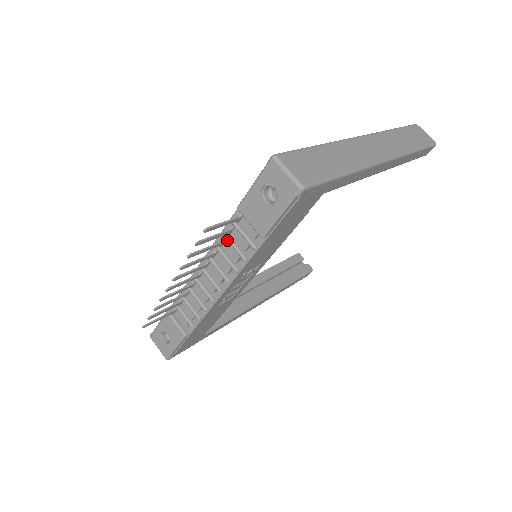
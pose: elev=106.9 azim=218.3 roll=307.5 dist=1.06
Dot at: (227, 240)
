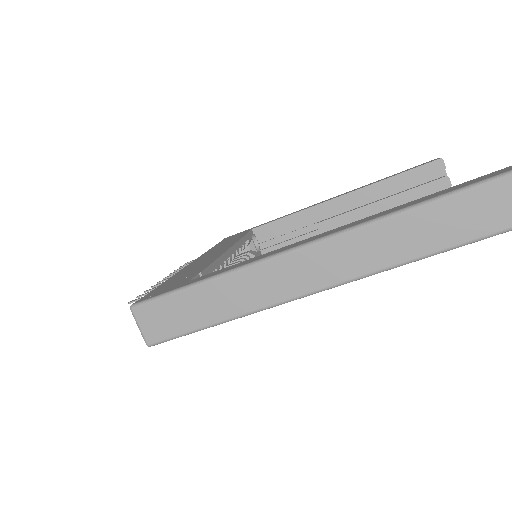
Dot at: occluded
